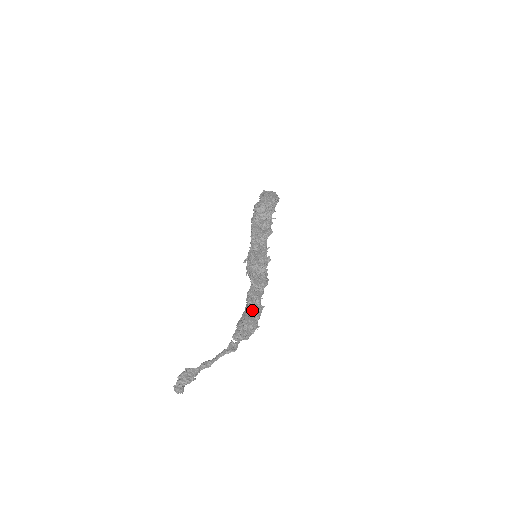
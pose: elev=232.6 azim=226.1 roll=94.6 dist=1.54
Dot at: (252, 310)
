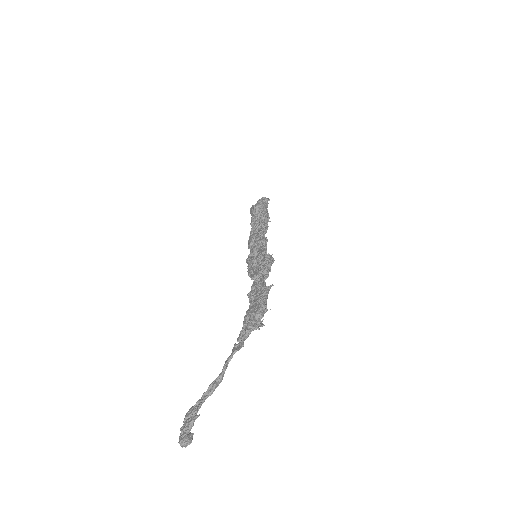
Dot at: (256, 299)
